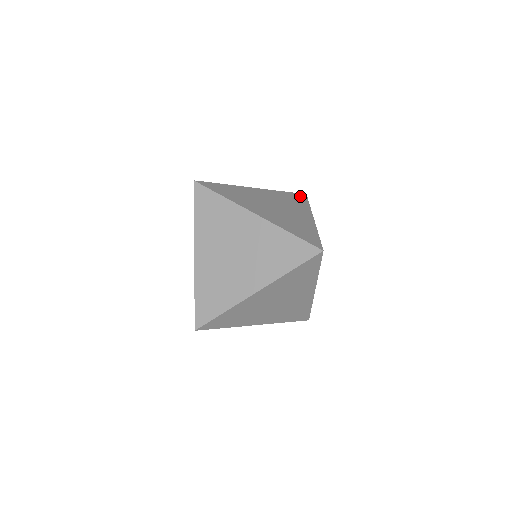
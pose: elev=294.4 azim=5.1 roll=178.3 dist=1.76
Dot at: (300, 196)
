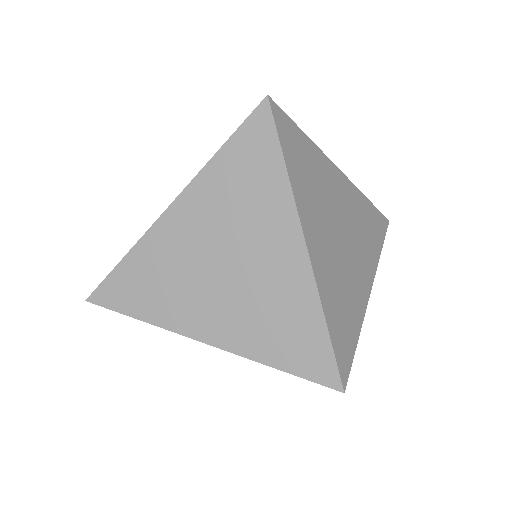
Dot at: occluded
